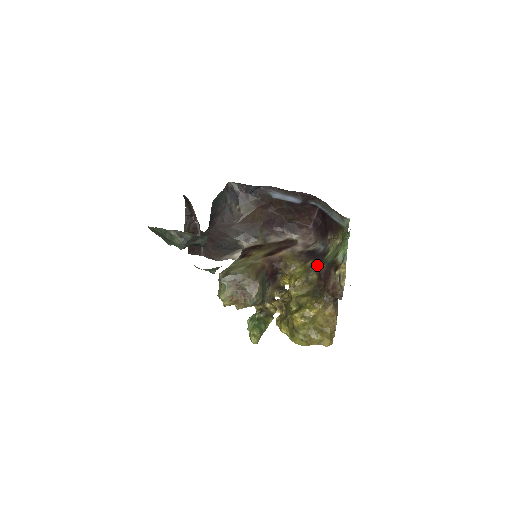
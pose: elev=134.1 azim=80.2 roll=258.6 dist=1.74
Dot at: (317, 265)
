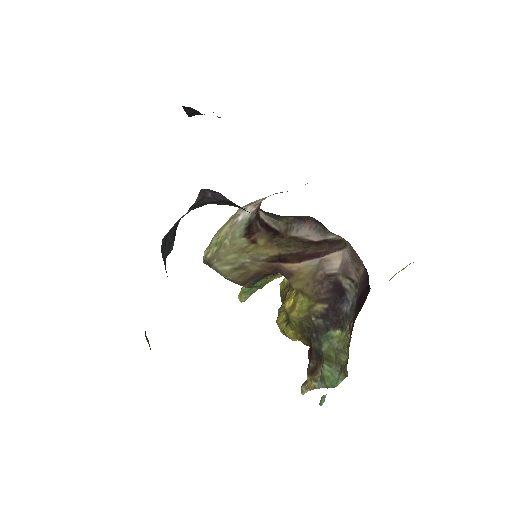
Dot at: (316, 328)
